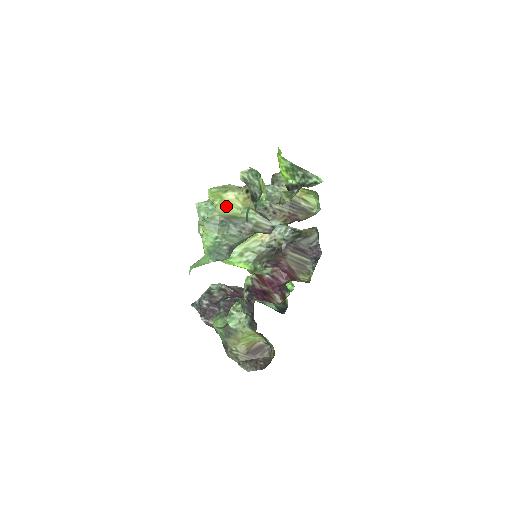
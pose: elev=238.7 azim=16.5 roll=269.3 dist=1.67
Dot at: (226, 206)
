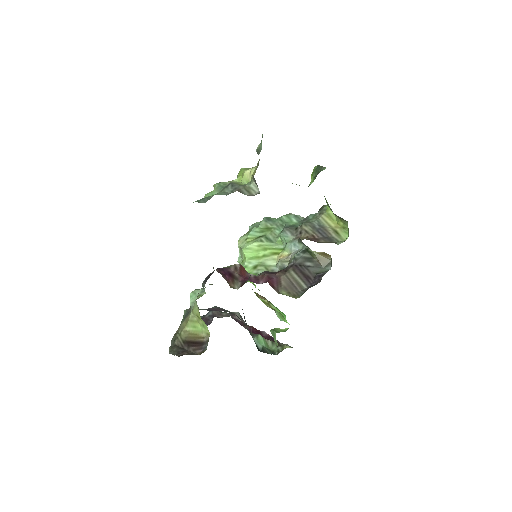
Dot at: (243, 181)
